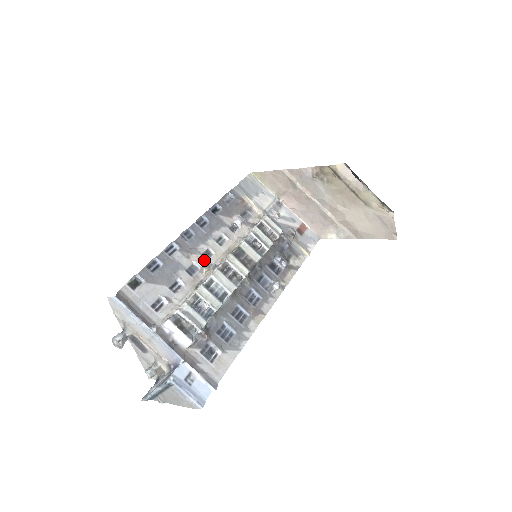
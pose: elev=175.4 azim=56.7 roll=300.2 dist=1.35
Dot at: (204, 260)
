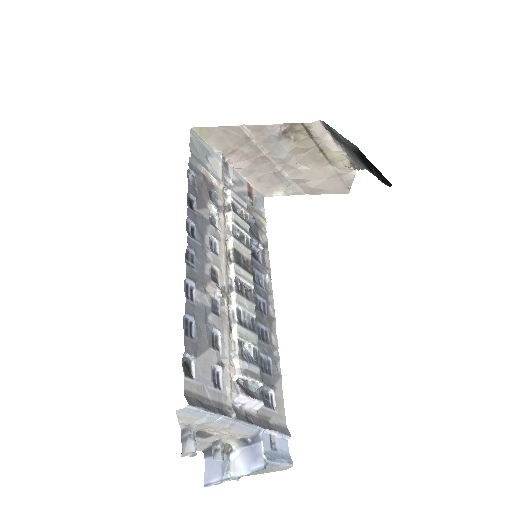
Dot at: (217, 286)
